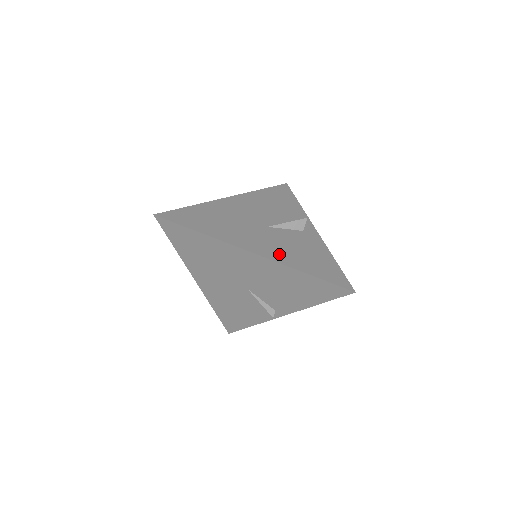
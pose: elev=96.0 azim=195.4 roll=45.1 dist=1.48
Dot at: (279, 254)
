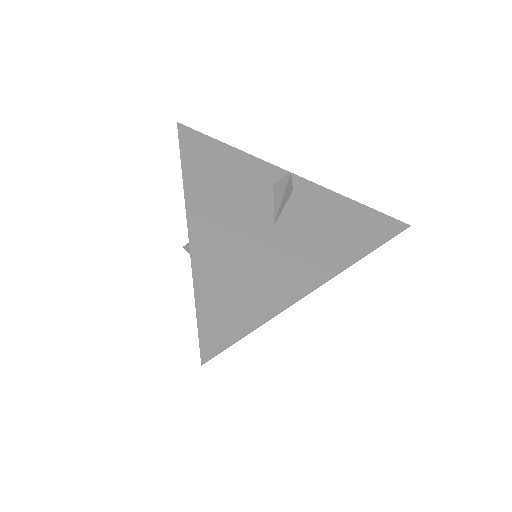
Dot at: (333, 254)
